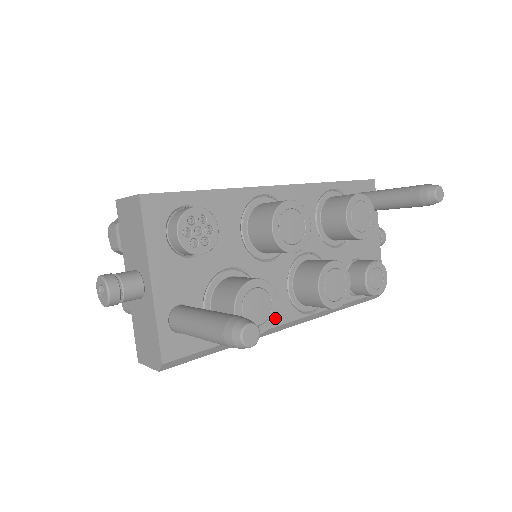
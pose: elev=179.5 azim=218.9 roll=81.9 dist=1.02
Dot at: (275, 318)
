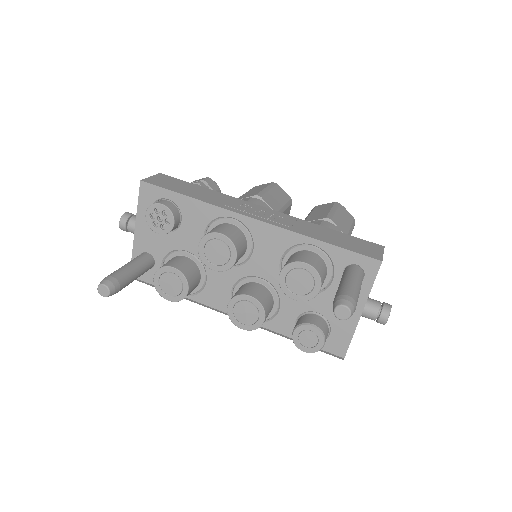
Dot at: (182, 299)
